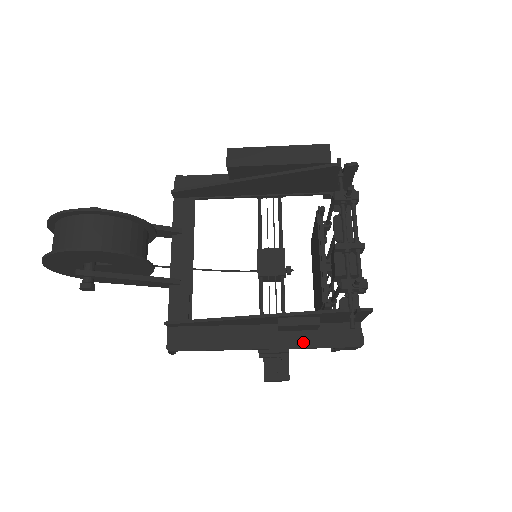
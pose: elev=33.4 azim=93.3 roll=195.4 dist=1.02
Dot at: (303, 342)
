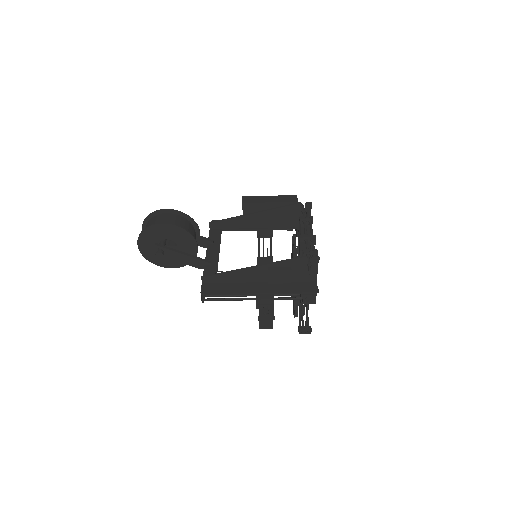
Dot at: (283, 290)
